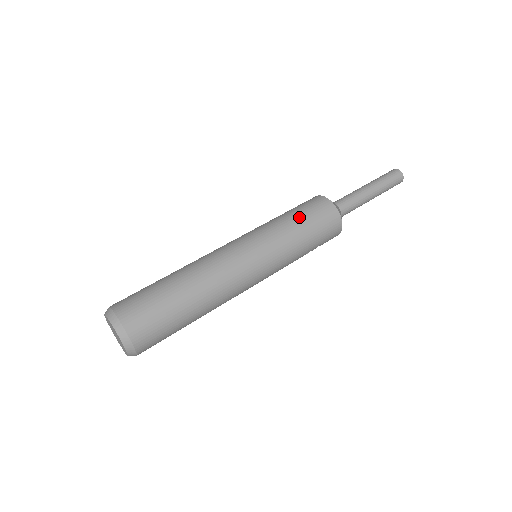
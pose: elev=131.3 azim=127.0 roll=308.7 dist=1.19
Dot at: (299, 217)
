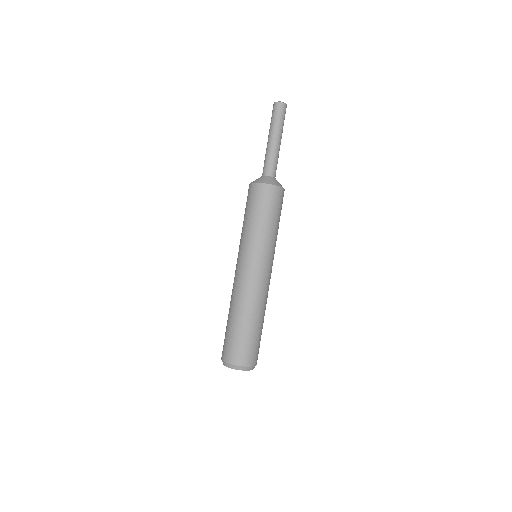
Dot at: (258, 215)
